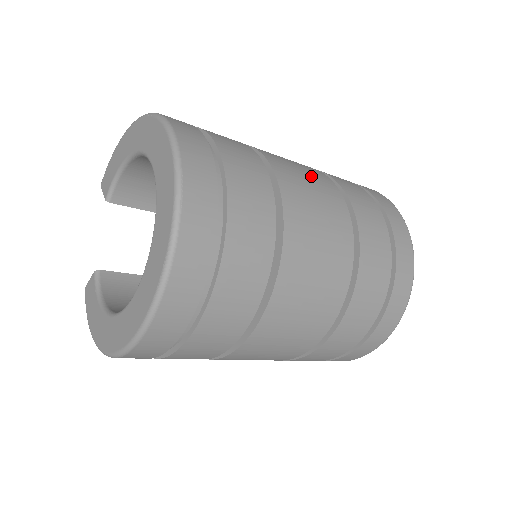
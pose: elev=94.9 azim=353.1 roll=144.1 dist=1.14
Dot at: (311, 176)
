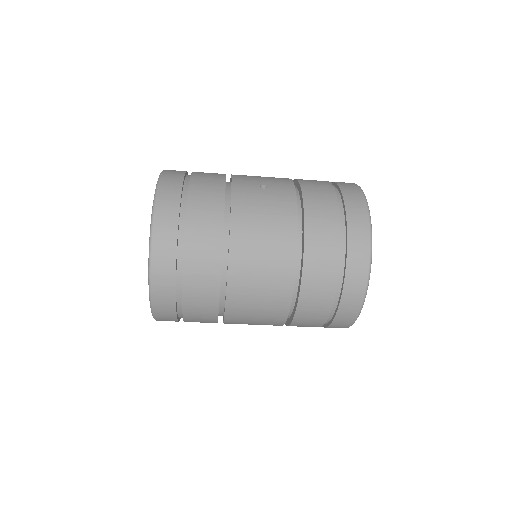
Dot at: (271, 238)
